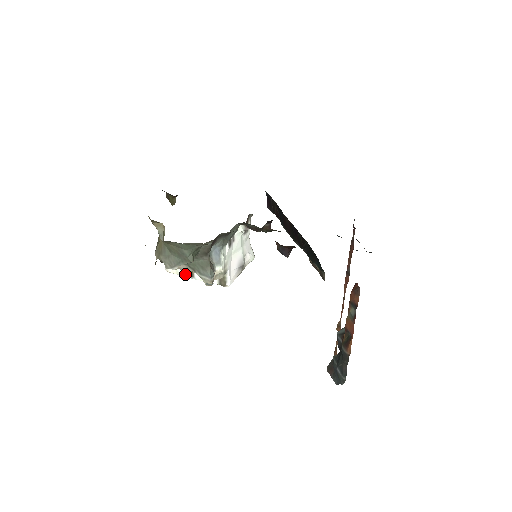
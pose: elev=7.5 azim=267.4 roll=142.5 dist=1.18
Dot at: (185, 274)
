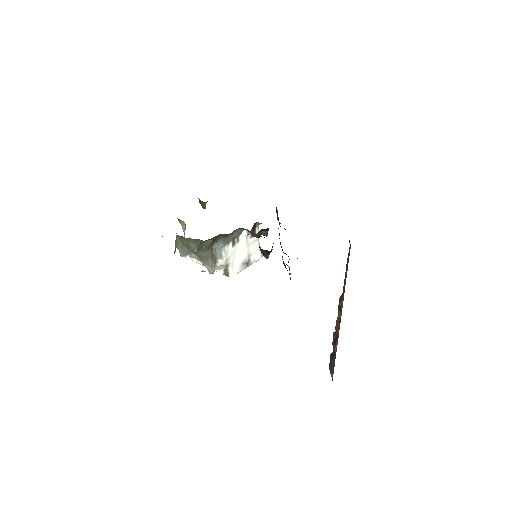
Dot at: (202, 263)
